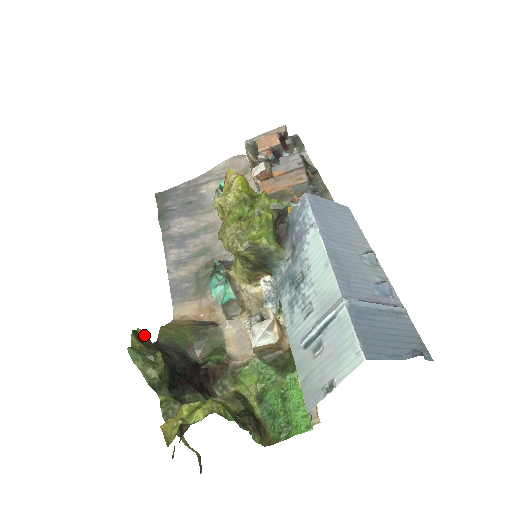
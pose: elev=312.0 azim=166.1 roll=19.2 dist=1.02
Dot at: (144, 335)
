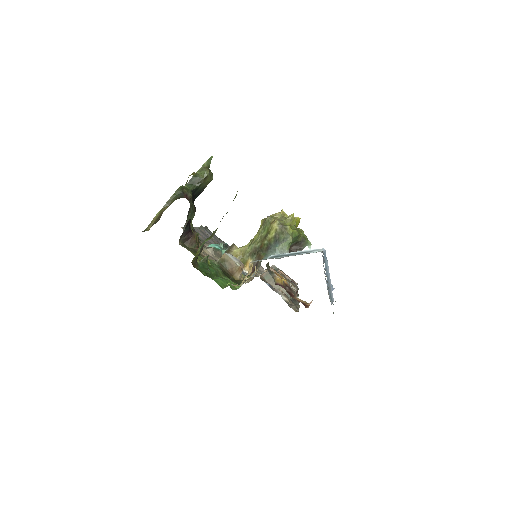
Dot at: occluded
